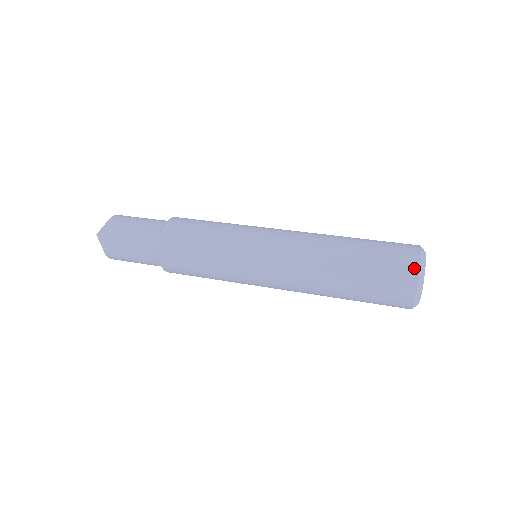
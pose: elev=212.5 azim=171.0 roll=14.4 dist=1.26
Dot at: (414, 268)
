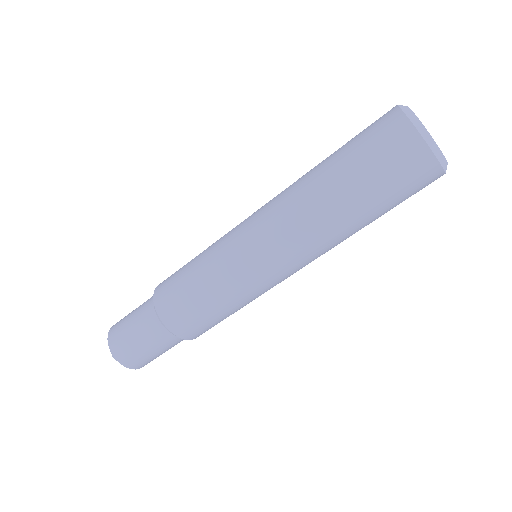
Dot at: (404, 126)
